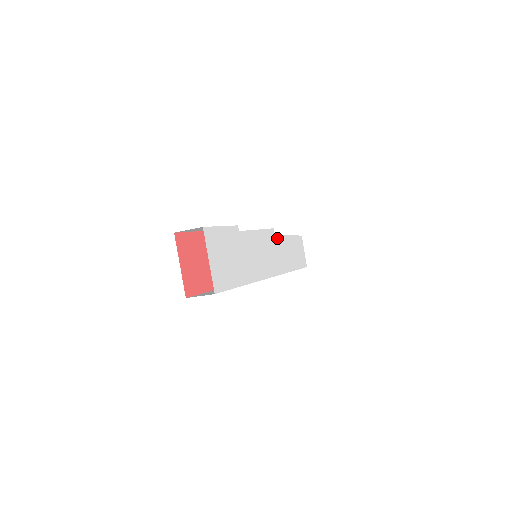
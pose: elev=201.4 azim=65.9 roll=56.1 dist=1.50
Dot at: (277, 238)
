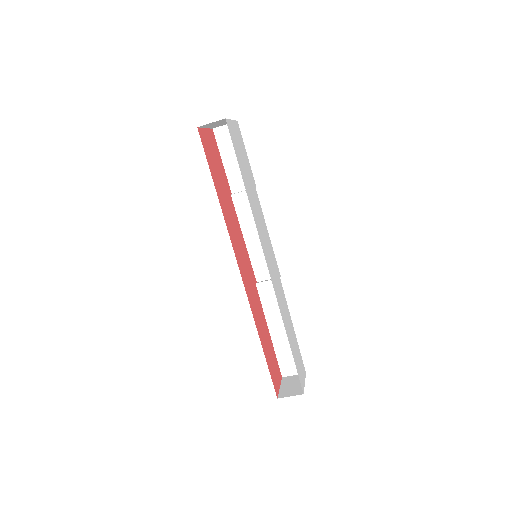
Dot at: (281, 286)
